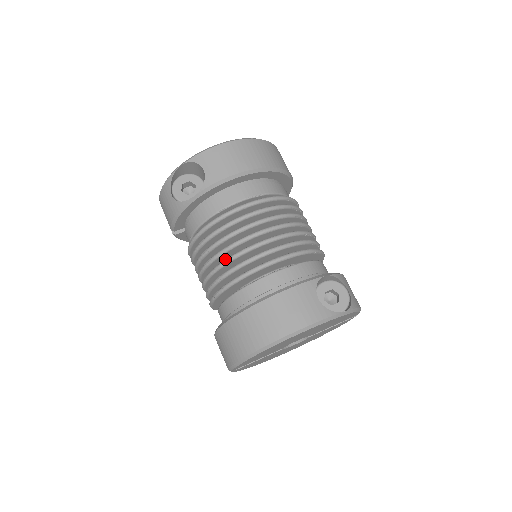
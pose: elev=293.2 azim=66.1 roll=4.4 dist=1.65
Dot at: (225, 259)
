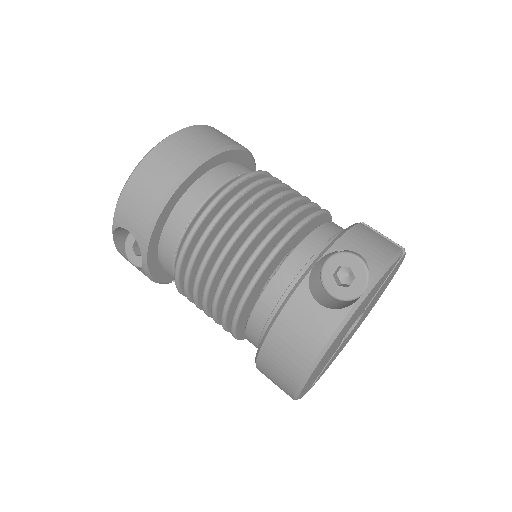
Dot at: occluded
